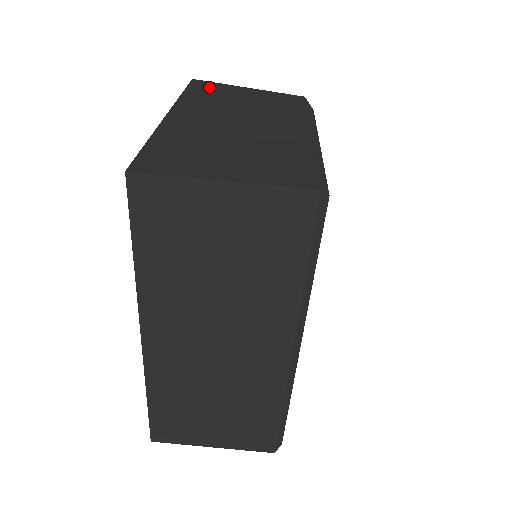
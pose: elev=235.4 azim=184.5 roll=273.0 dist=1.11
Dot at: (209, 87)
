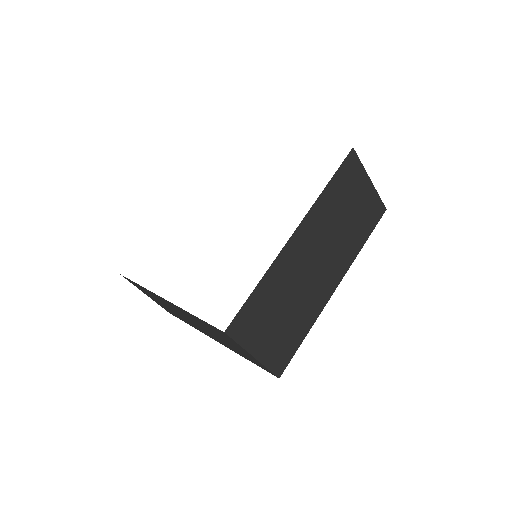
Dot at: occluded
